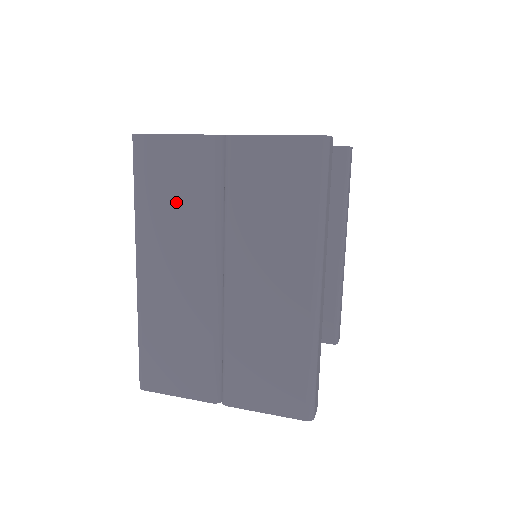
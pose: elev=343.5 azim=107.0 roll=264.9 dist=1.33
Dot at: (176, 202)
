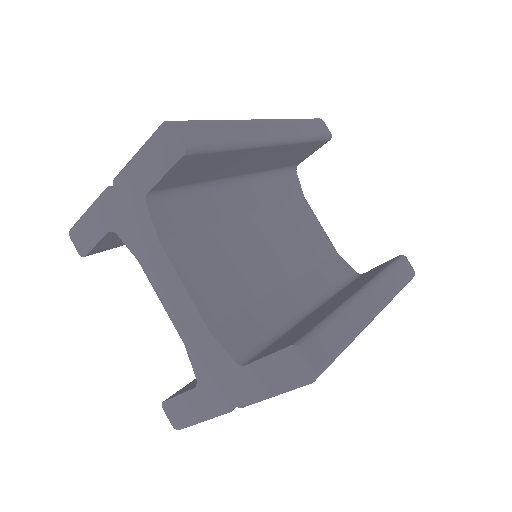
Dot at: occluded
